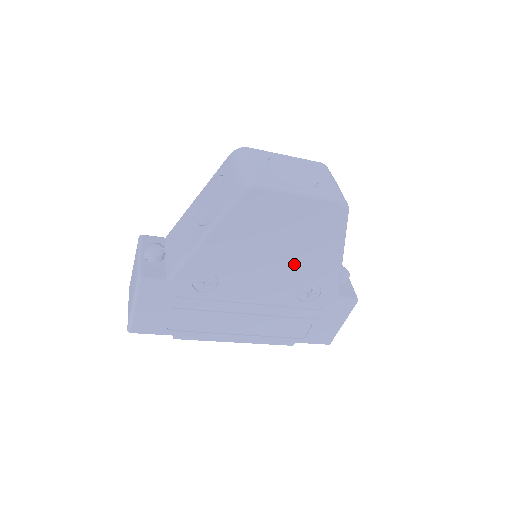
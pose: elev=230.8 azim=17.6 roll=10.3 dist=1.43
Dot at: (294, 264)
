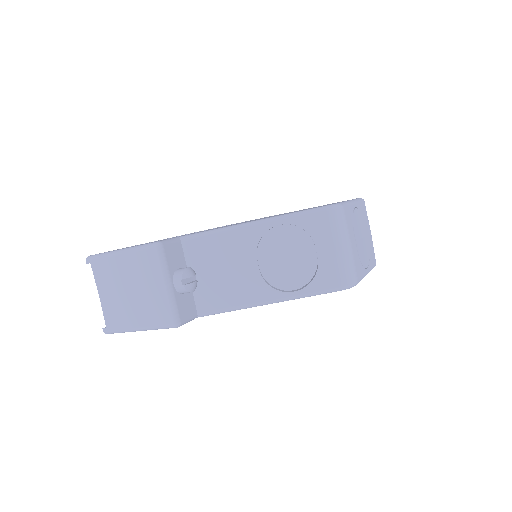
Dot at: occluded
